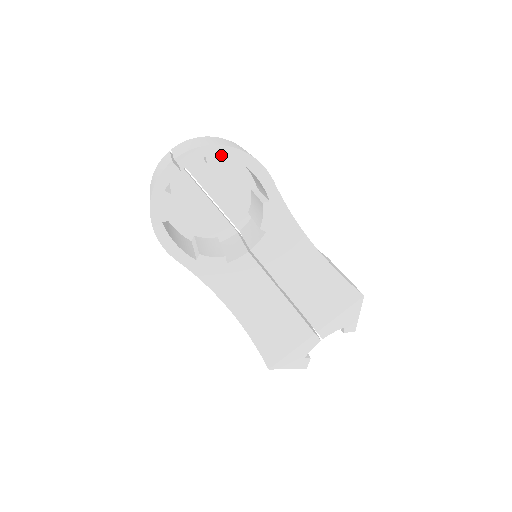
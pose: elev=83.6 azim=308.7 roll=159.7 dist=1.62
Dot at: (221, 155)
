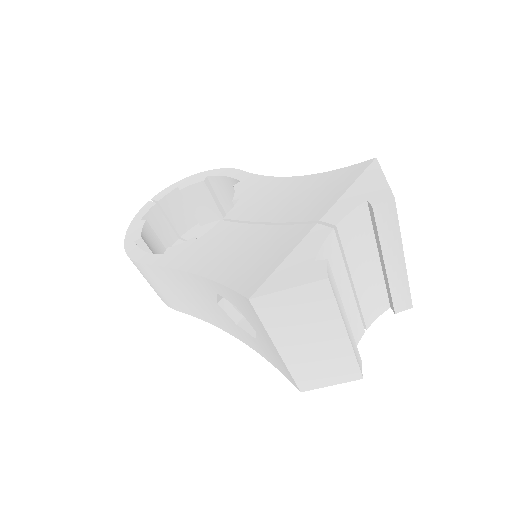
Dot at: (192, 180)
